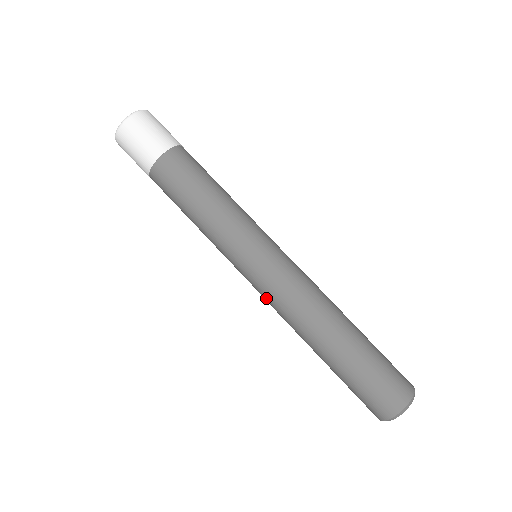
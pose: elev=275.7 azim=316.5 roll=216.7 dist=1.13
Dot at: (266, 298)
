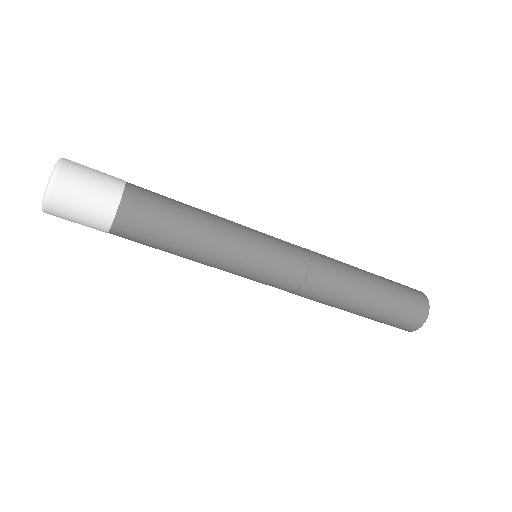
Dot at: occluded
